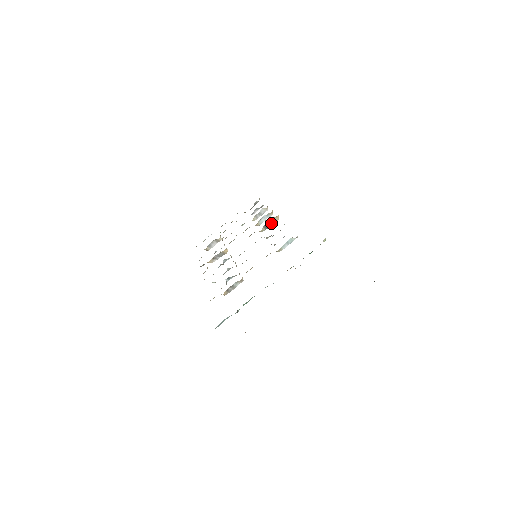
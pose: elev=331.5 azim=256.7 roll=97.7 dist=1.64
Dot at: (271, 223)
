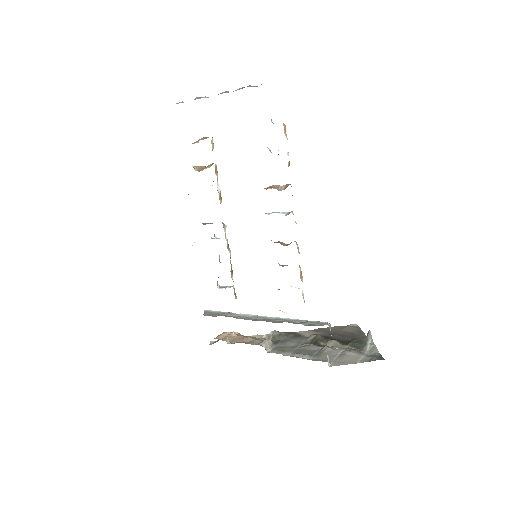
Dot at: occluded
